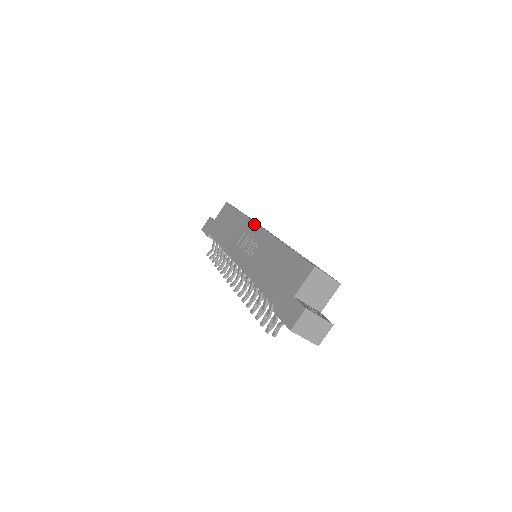
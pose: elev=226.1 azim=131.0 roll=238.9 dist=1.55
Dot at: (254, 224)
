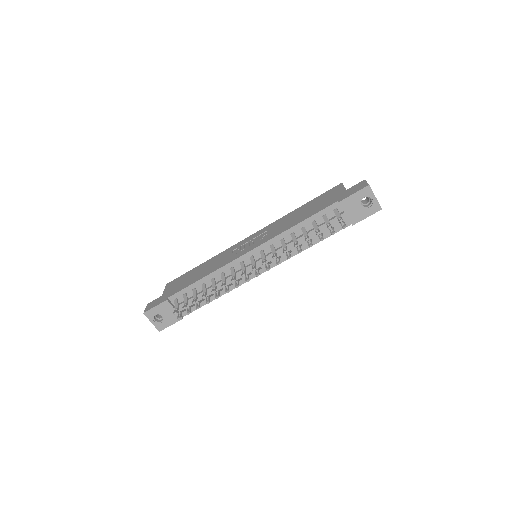
Dot at: (239, 242)
